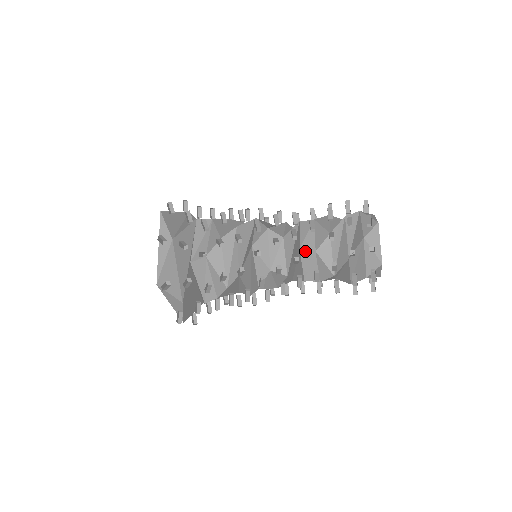
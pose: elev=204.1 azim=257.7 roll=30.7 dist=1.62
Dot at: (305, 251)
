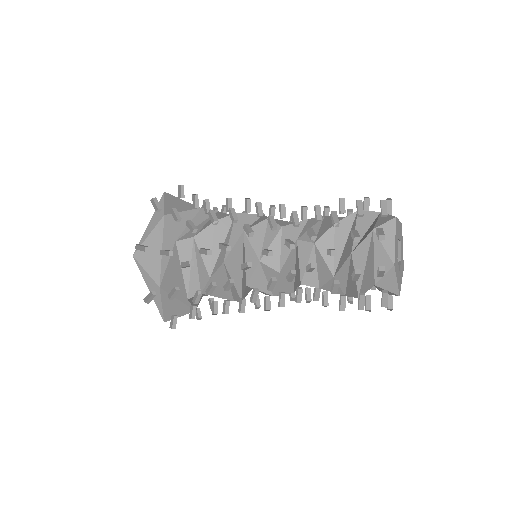
Dot at: occluded
